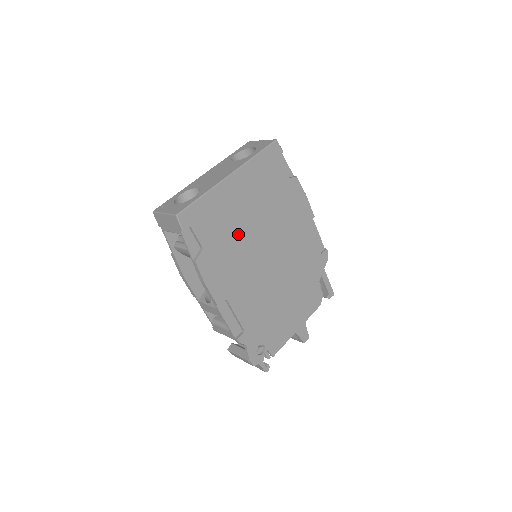
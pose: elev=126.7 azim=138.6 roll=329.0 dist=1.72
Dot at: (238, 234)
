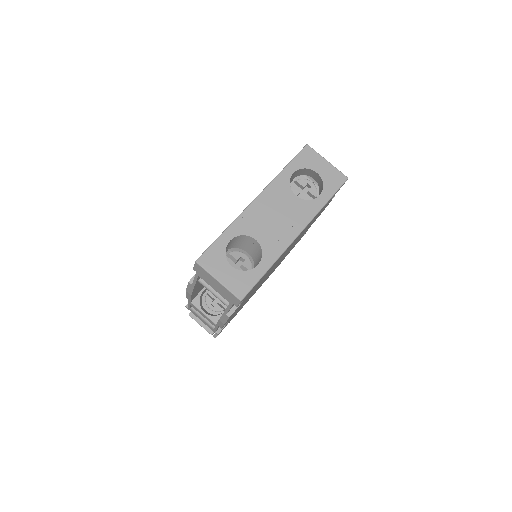
Dot at: occluded
